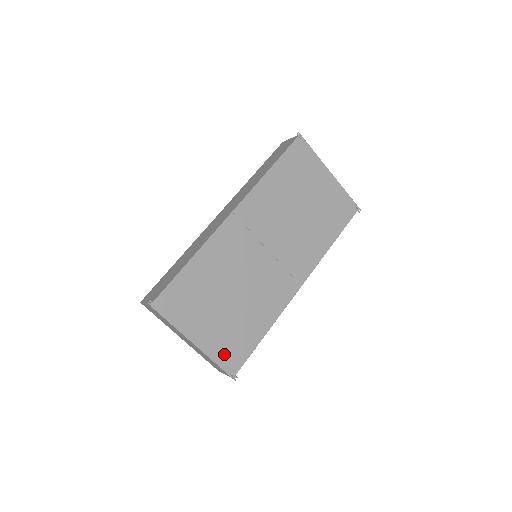
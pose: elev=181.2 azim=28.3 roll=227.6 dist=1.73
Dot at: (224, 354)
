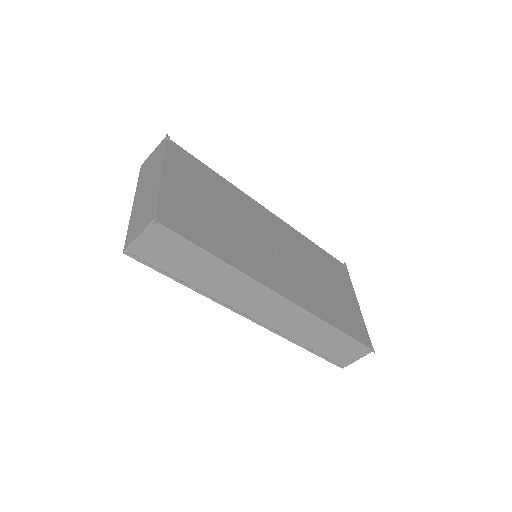
Dot at: (171, 207)
